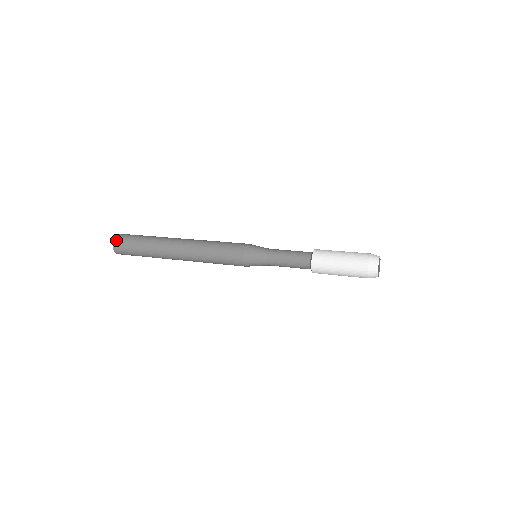
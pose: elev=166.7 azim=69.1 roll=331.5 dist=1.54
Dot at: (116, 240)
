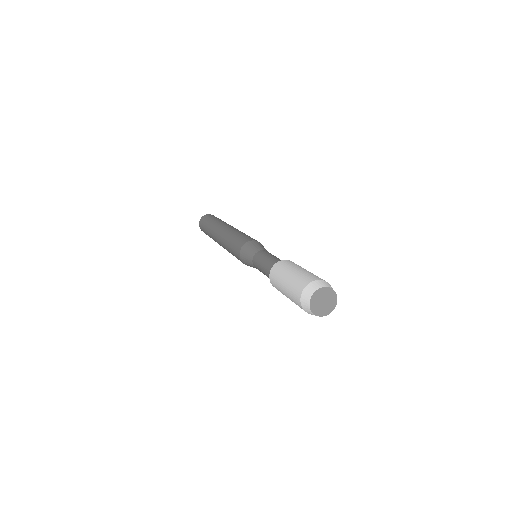
Dot at: (199, 226)
